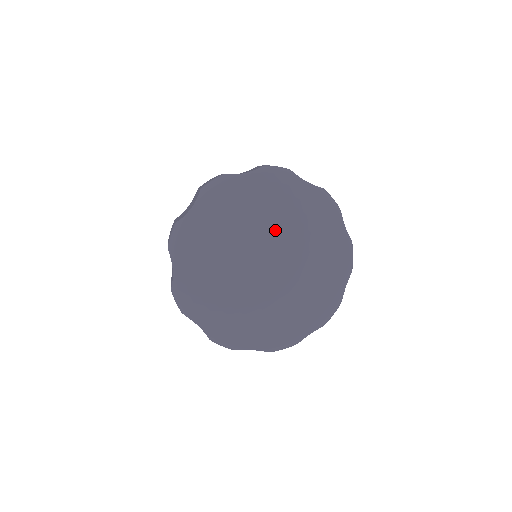
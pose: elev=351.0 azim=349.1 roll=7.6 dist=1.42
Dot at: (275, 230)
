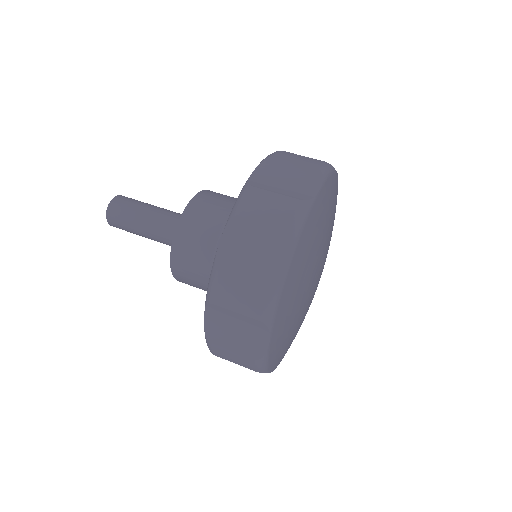
Dot at: (319, 256)
